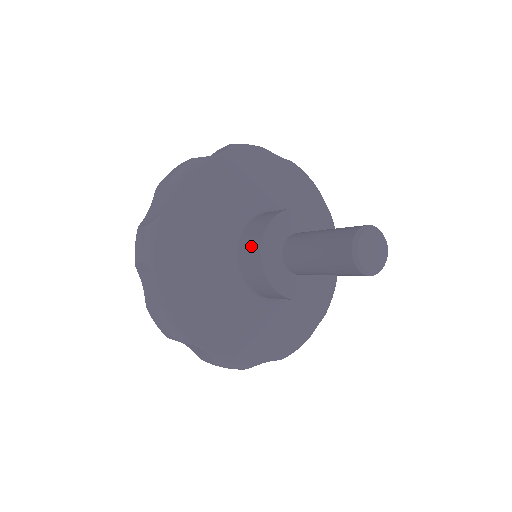
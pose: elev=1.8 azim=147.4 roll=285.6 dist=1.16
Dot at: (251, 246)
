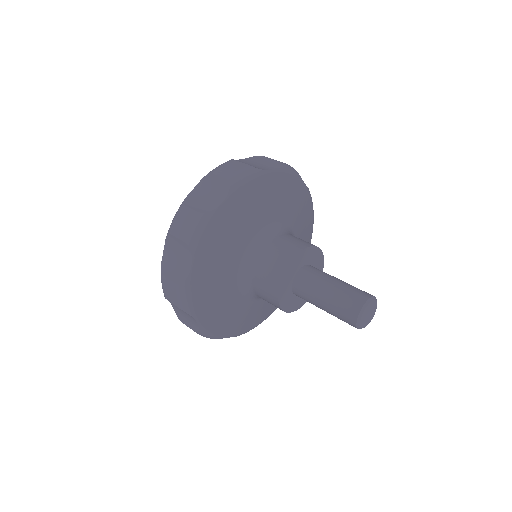
Dot at: (267, 288)
